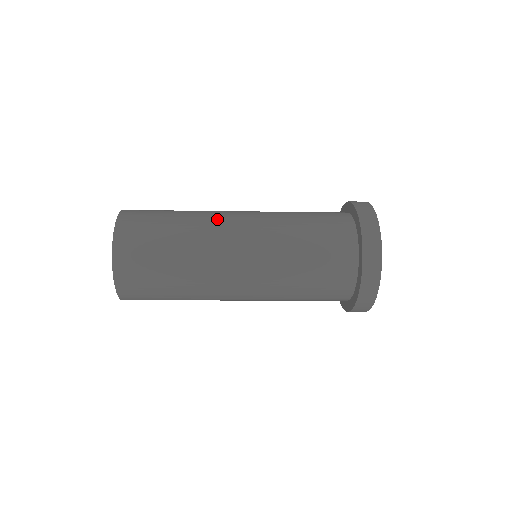
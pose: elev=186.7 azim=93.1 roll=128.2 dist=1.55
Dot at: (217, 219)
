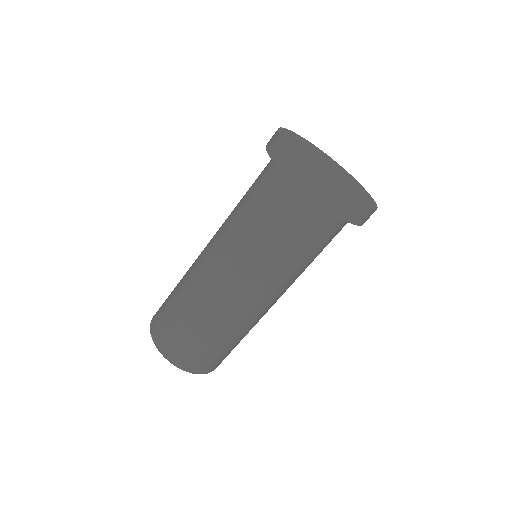
Dot at: occluded
